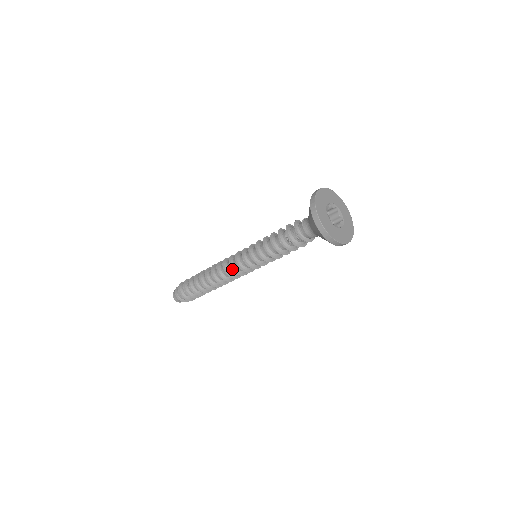
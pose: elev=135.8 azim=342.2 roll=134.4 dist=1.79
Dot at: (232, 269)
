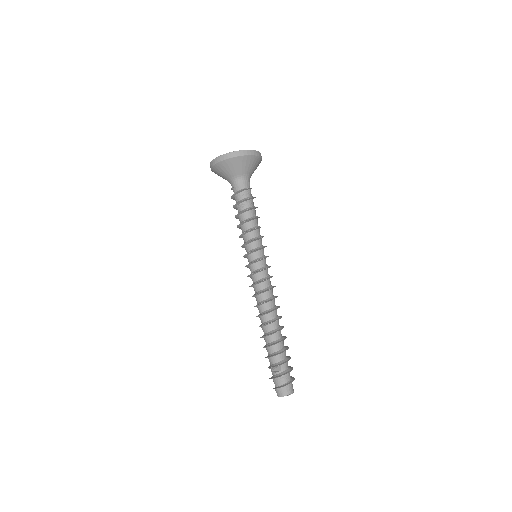
Dot at: (257, 283)
